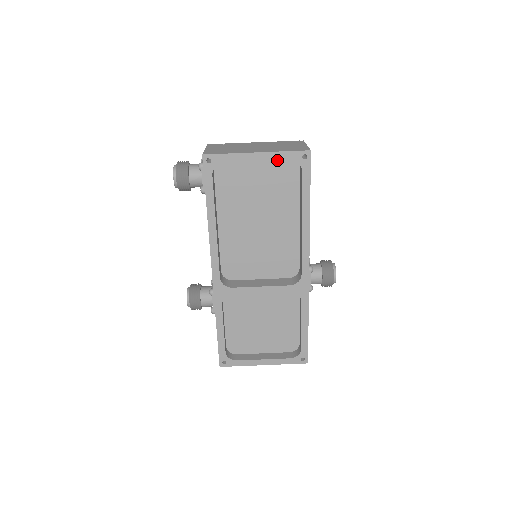
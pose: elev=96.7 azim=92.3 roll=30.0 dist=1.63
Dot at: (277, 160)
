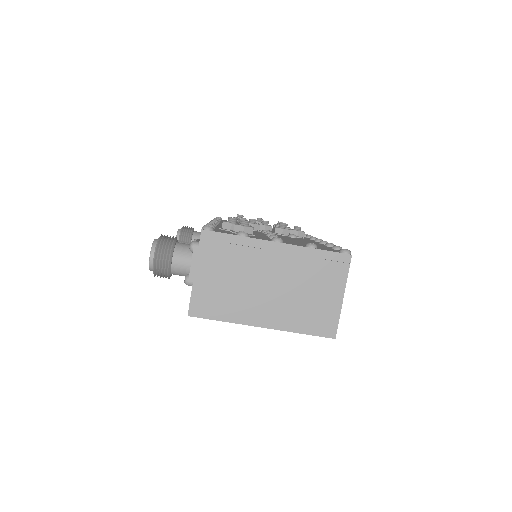
Dot at: occluded
